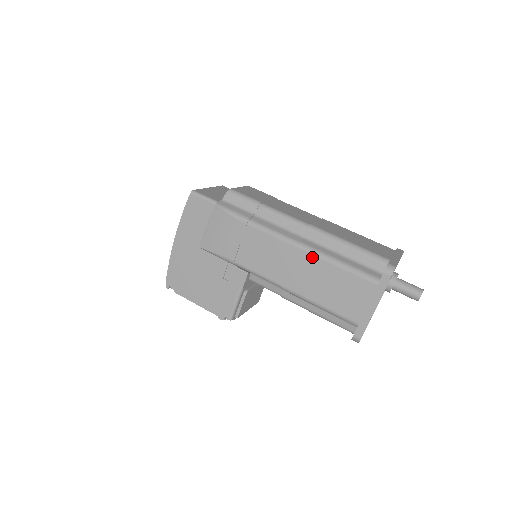
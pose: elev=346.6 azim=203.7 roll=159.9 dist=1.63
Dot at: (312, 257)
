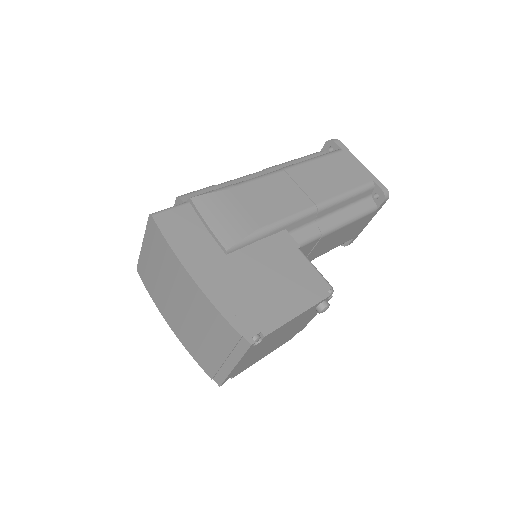
Dot at: (300, 167)
